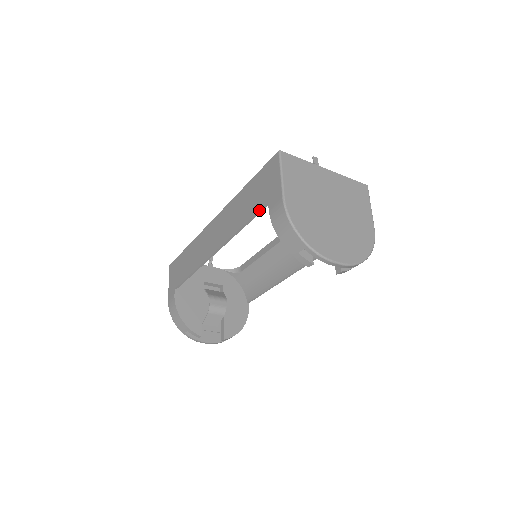
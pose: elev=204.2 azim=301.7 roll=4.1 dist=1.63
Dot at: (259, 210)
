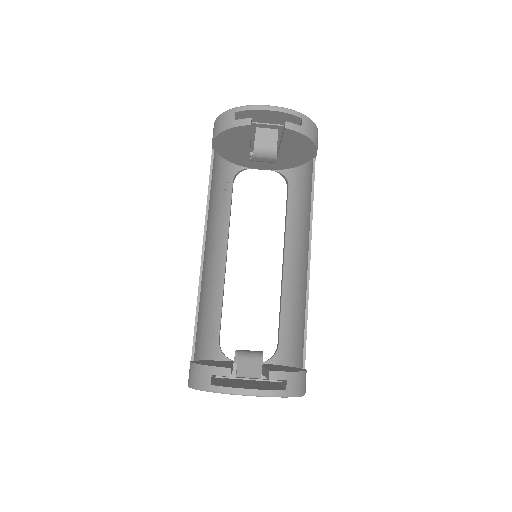
Dot at: occluded
